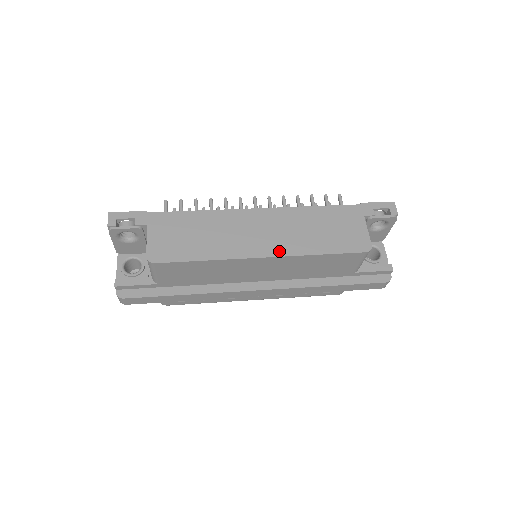
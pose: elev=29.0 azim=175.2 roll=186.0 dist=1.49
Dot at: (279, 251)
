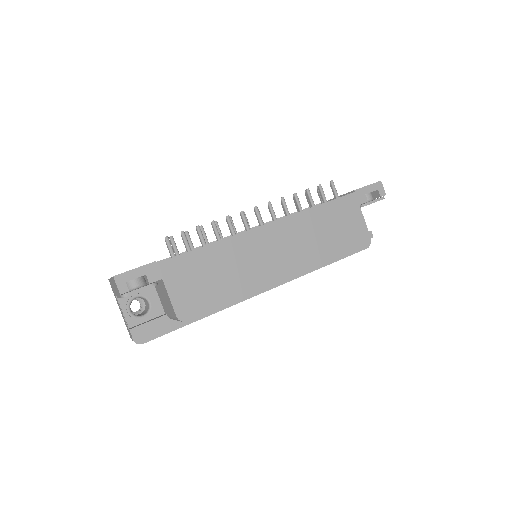
Dot at: (297, 268)
